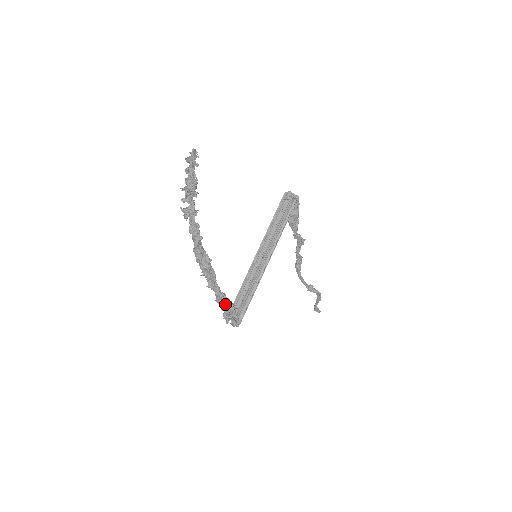
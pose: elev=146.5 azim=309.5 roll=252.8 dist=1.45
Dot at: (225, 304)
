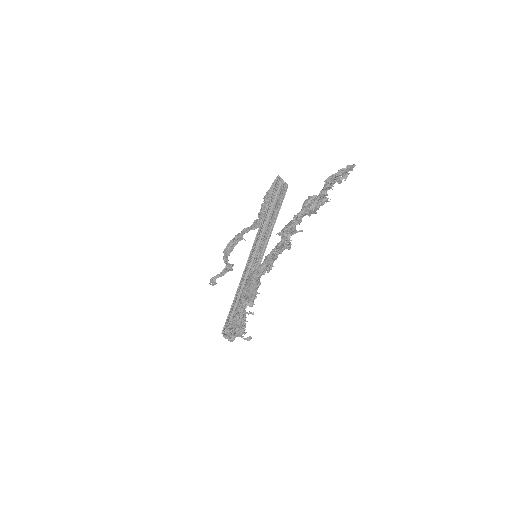
Dot at: (242, 322)
